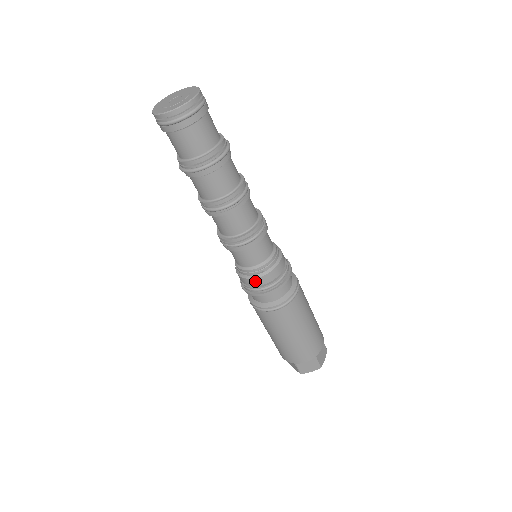
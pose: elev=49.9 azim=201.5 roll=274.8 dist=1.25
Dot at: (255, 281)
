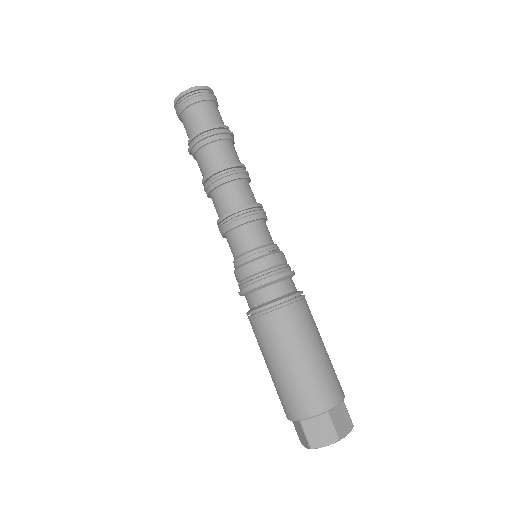
Dot at: (272, 259)
